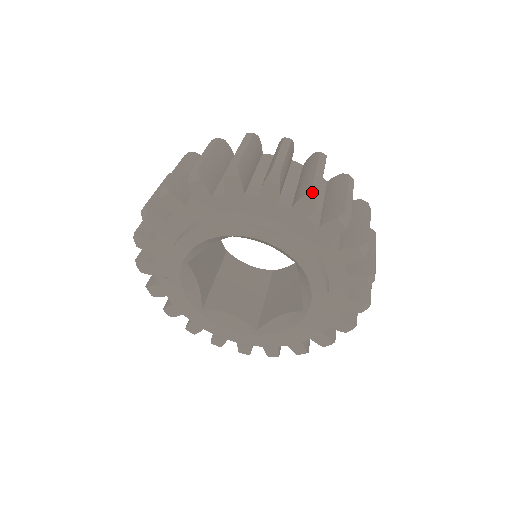
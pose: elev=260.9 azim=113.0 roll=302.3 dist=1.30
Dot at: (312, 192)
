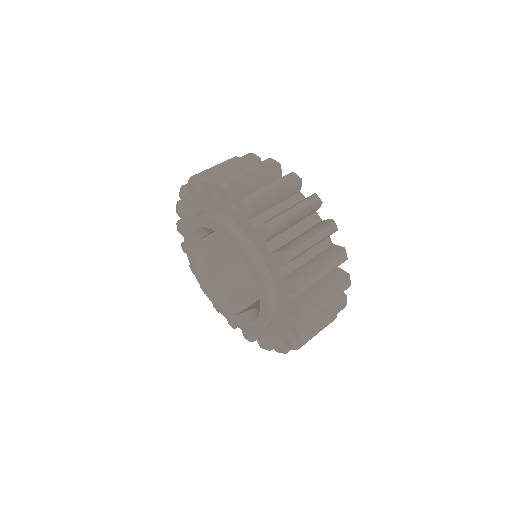
Dot at: (307, 314)
